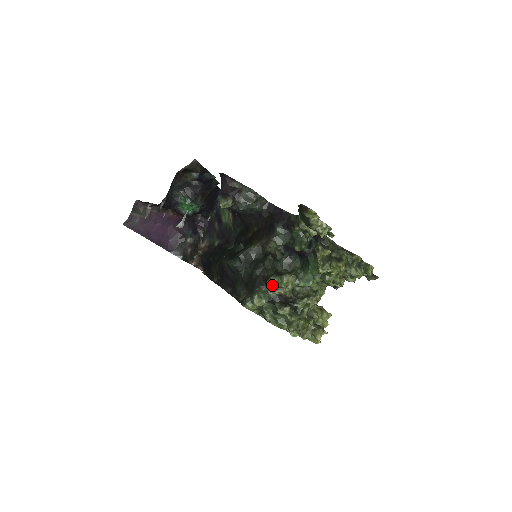
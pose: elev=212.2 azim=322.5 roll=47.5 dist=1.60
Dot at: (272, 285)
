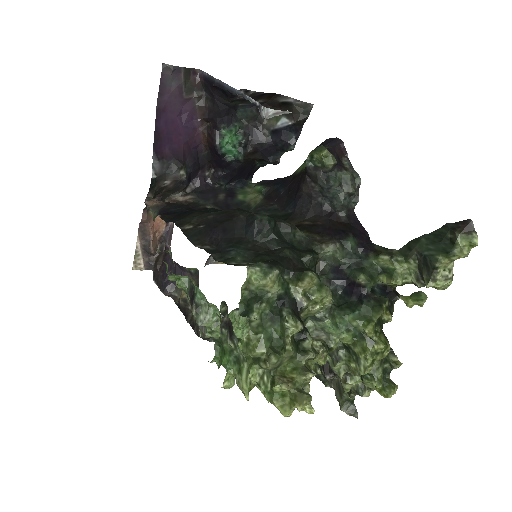
Dot at: (309, 280)
